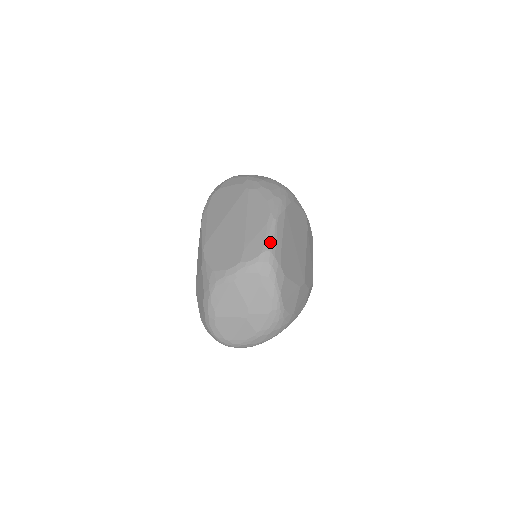
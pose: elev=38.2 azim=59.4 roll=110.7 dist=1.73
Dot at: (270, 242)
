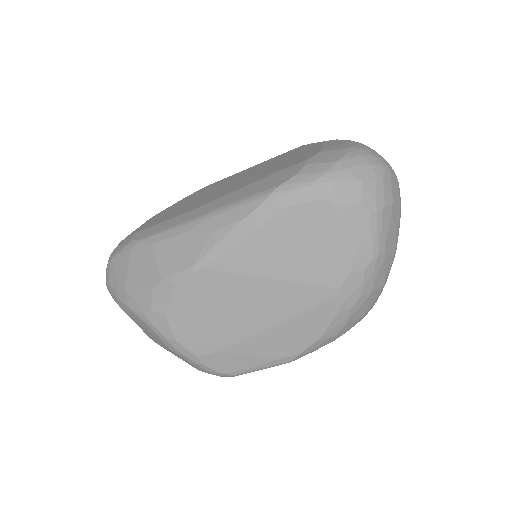
Dot at: occluded
